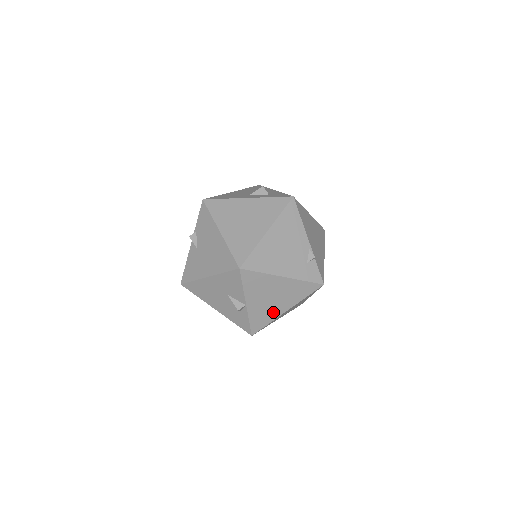
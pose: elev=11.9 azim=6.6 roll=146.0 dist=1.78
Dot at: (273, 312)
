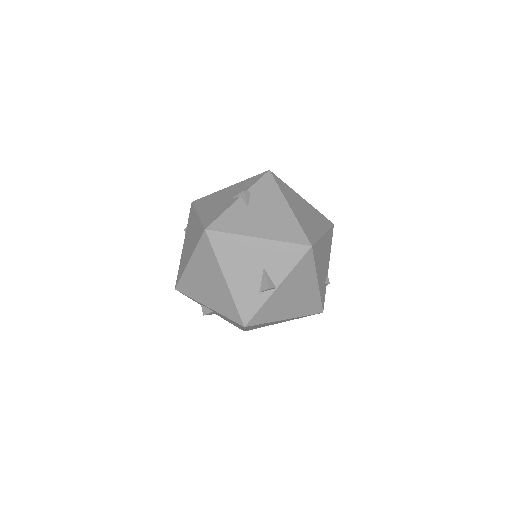
Dot at: (279, 312)
